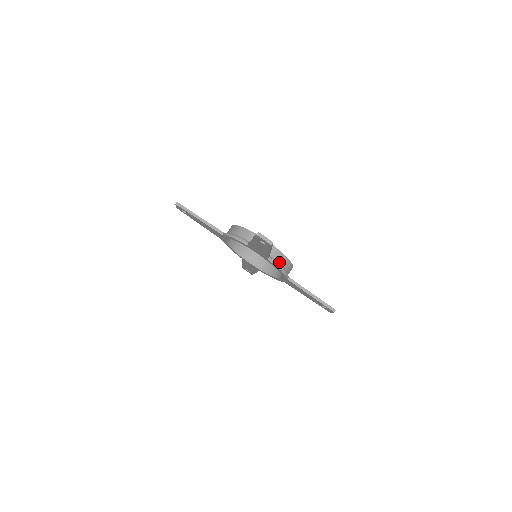
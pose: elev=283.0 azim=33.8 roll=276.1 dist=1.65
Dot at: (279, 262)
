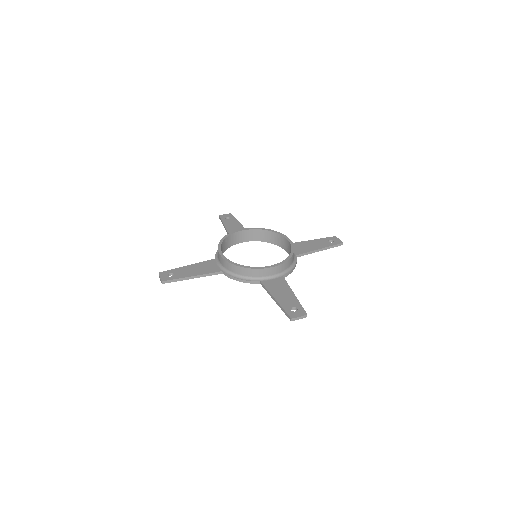
Dot at: (289, 266)
